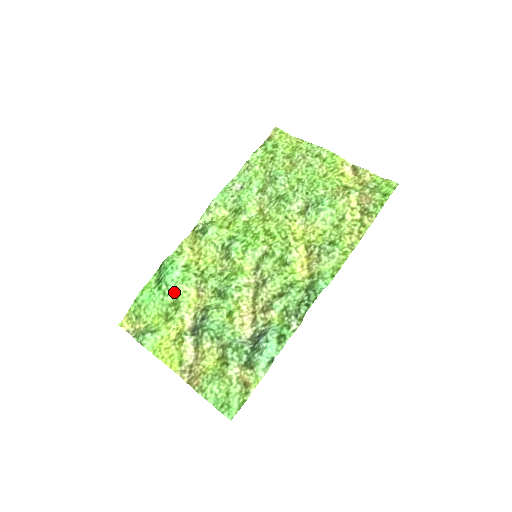
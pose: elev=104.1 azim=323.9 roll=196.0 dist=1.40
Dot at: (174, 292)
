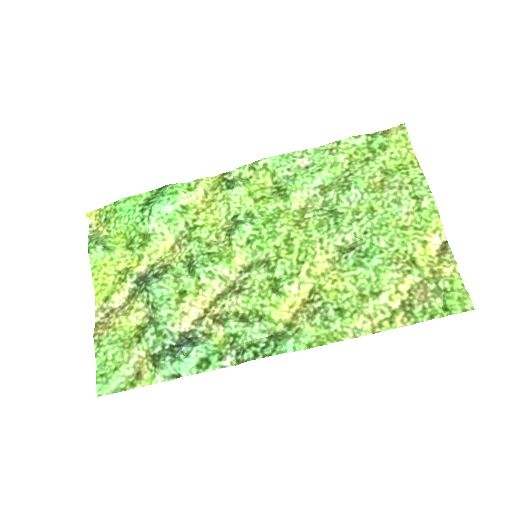
Dot at: (152, 226)
